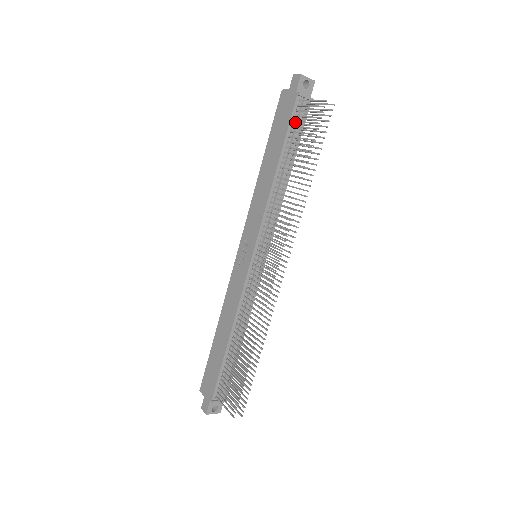
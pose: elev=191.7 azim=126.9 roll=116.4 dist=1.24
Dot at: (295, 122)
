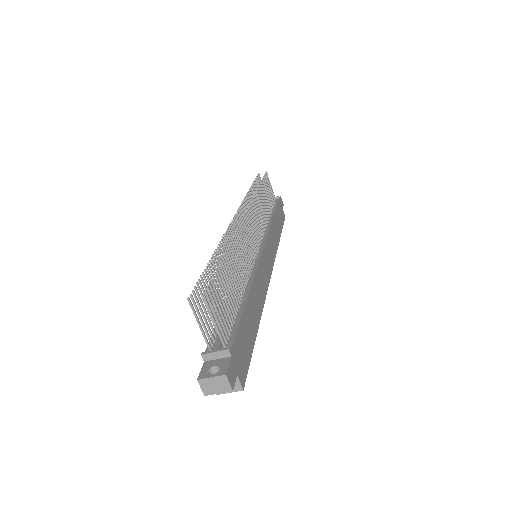
Dot at: occluded
